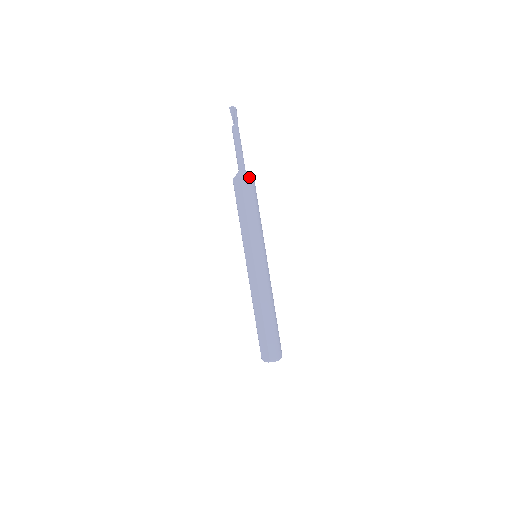
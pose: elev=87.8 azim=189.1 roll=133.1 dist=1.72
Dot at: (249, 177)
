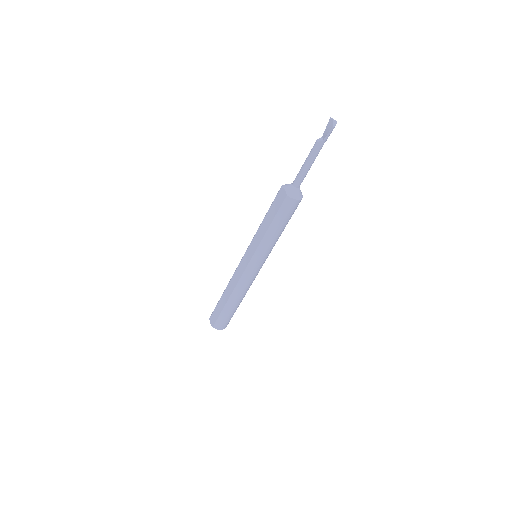
Dot at: (295, 200)
